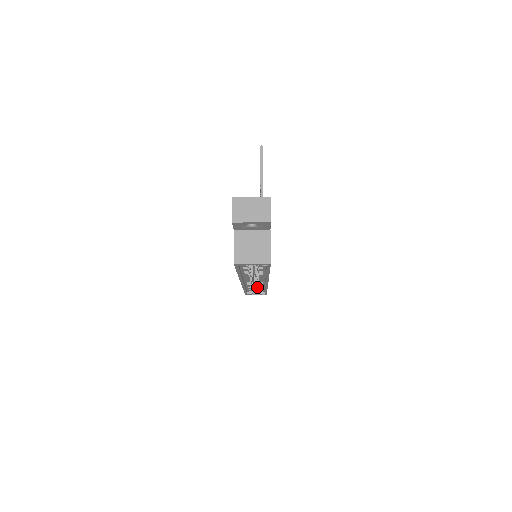
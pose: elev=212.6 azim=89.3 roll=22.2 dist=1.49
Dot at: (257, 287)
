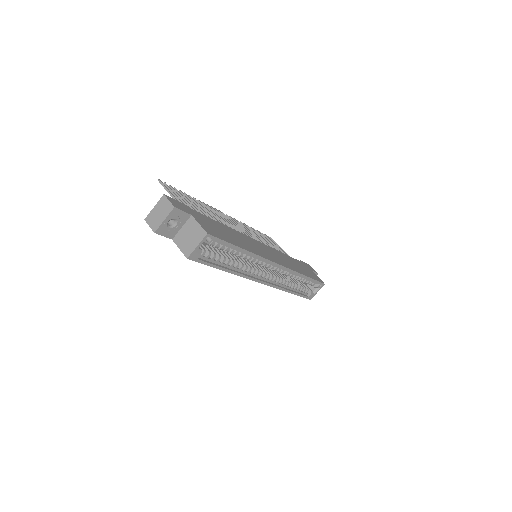
Dot at: occluded
